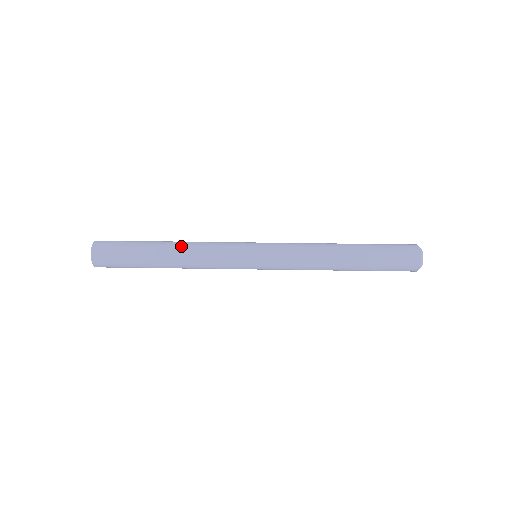
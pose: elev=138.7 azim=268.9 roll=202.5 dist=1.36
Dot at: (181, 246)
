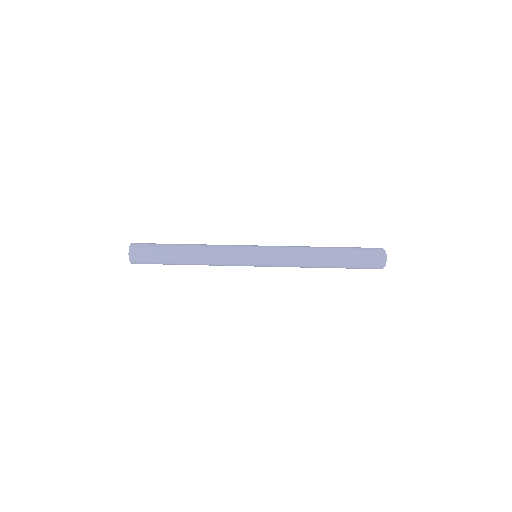
Dot at: (199, 244)
